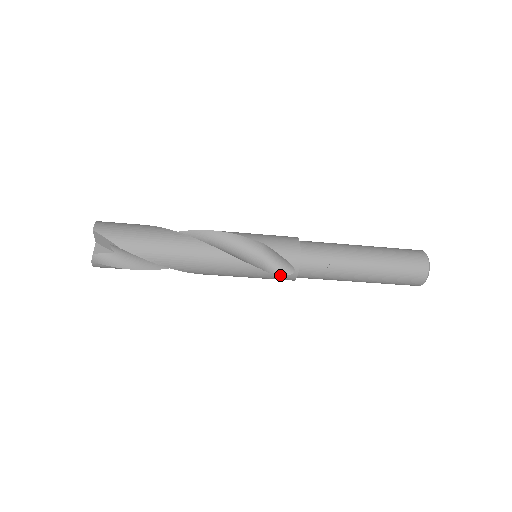
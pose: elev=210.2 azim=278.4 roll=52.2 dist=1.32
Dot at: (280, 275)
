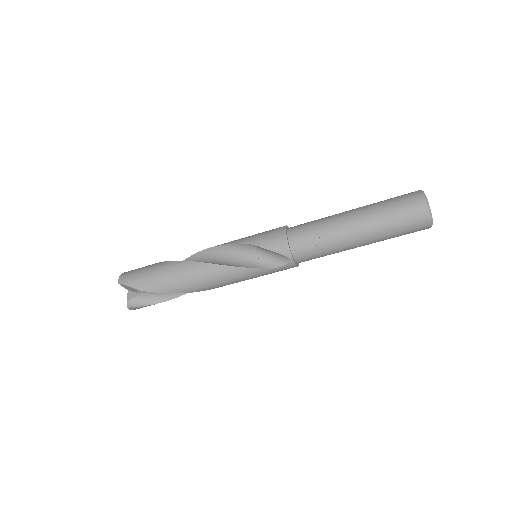
Dot at: (279, 267)
